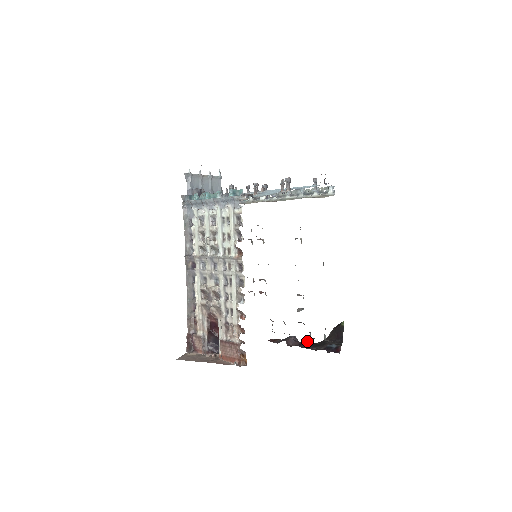
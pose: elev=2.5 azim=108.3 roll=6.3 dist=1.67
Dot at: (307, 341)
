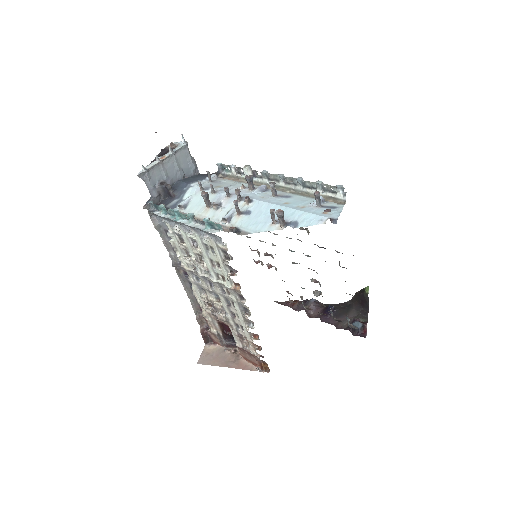
Dot at: (329, 310)
